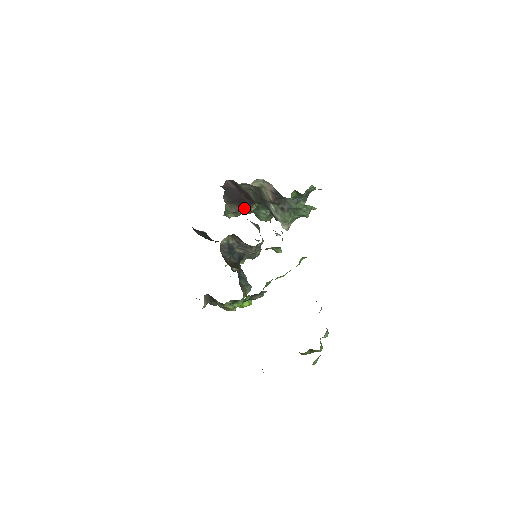
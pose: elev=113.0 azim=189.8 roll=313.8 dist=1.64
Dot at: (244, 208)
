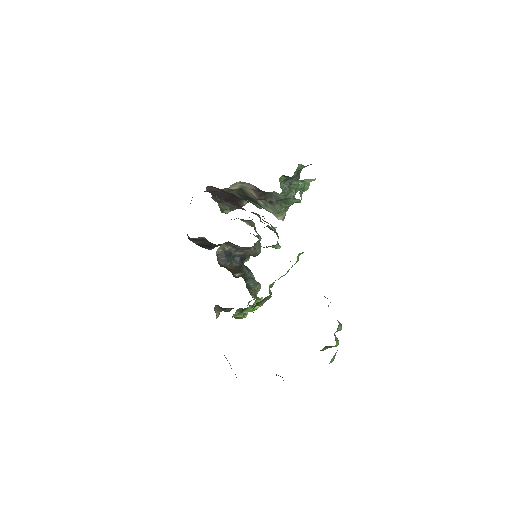
Dot at: (236, 204)
